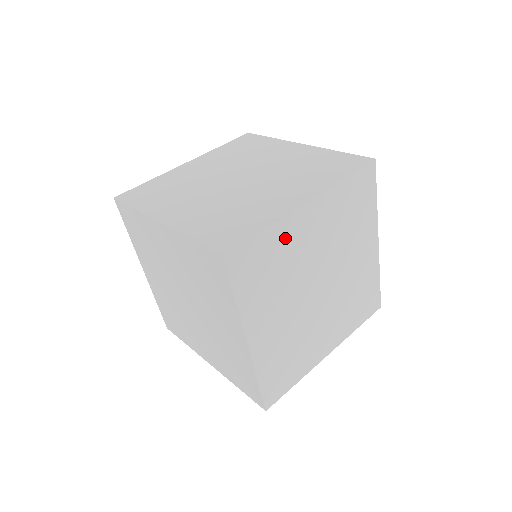
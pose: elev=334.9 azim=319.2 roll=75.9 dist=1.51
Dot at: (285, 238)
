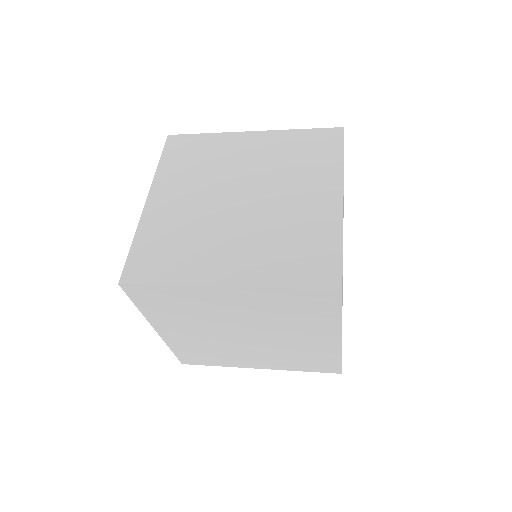
Dot at: occluded
